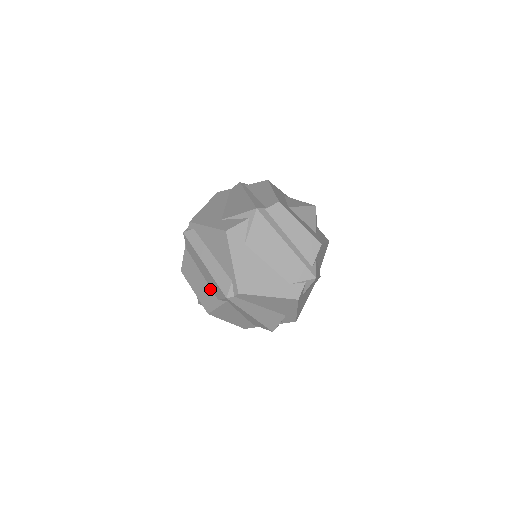
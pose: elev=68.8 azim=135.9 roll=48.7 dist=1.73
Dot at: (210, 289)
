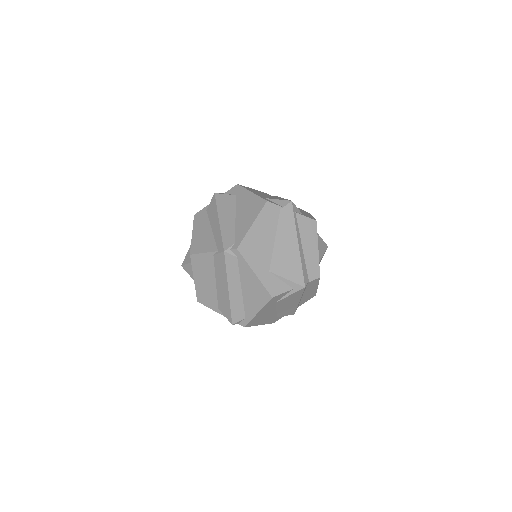
Dot at: (216, 297)
